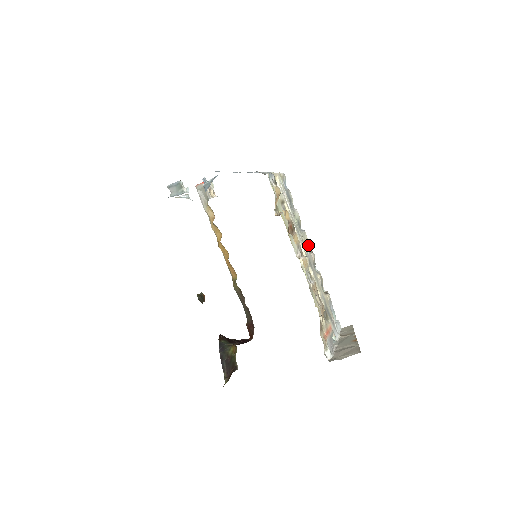
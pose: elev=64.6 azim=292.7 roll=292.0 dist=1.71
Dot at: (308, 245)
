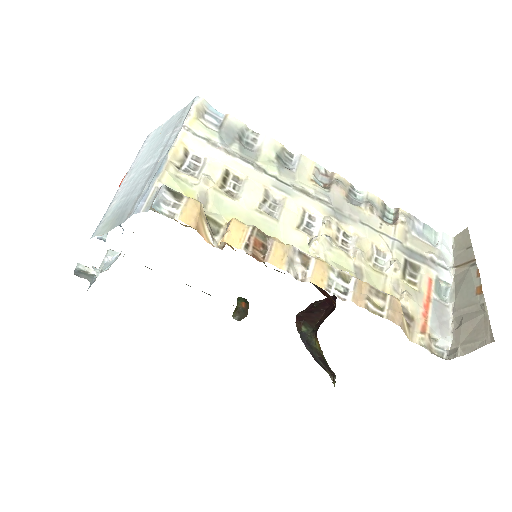
Dot at: (321, 171)
